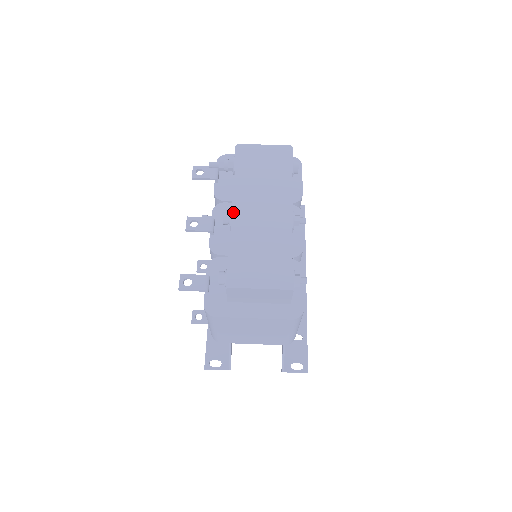
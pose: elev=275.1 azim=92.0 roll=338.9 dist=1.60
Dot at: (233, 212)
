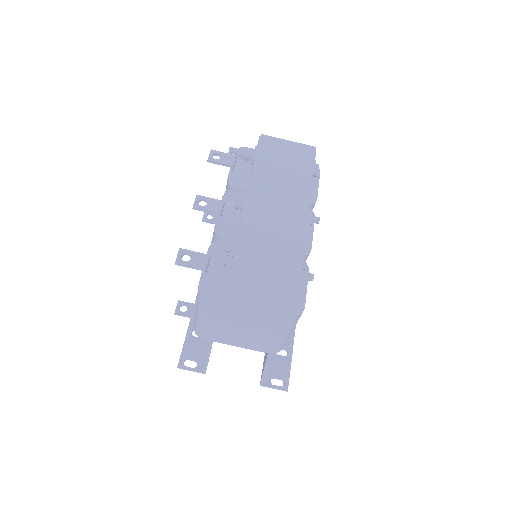
Dot at: (248, 195)
